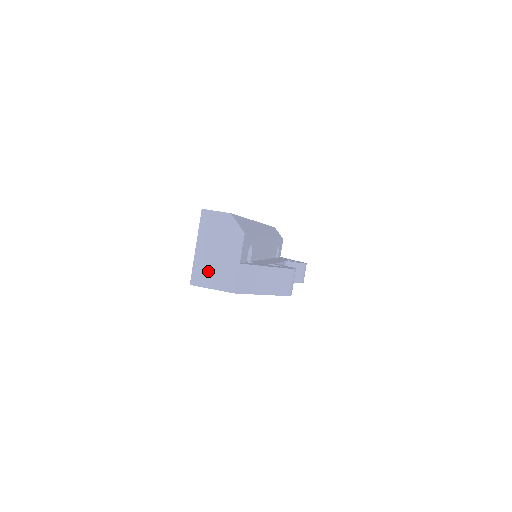
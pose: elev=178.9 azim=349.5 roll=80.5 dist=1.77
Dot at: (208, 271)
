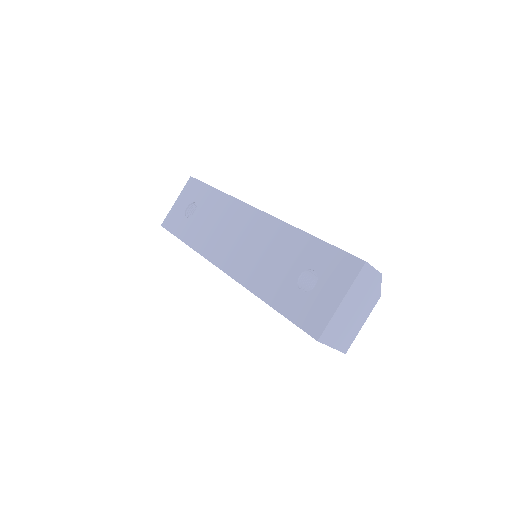
Dot at: (338, 329)
